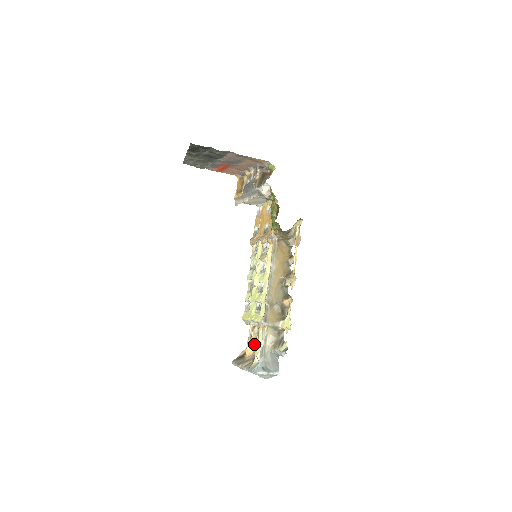
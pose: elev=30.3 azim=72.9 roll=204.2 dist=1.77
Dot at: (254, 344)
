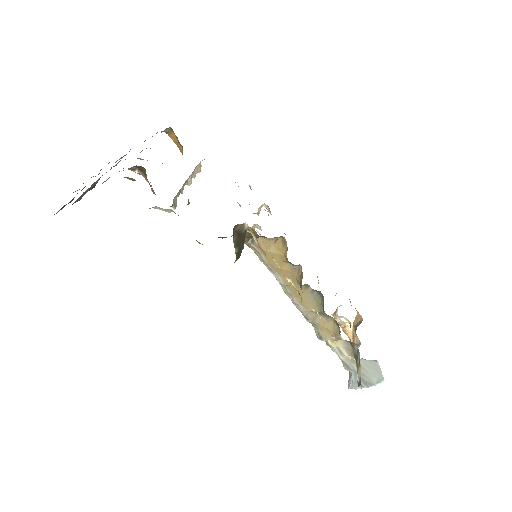
Dot at: (350, 329)
